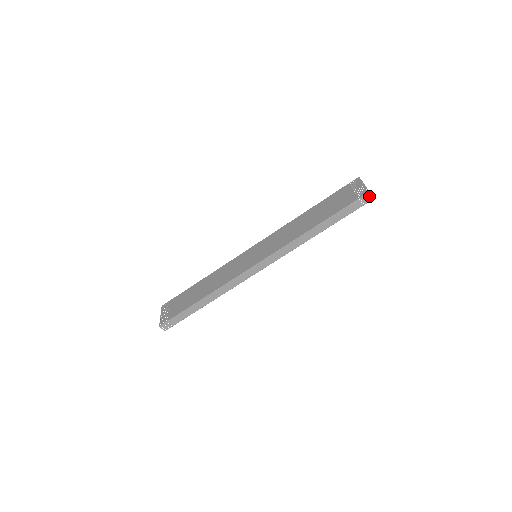
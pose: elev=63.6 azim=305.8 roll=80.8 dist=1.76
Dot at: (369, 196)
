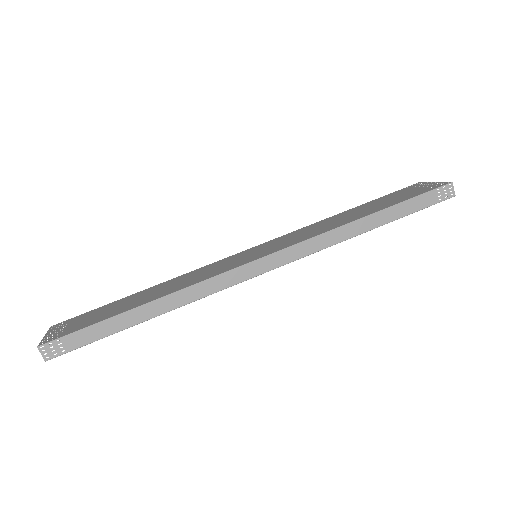
Dot at: (450, 189)
